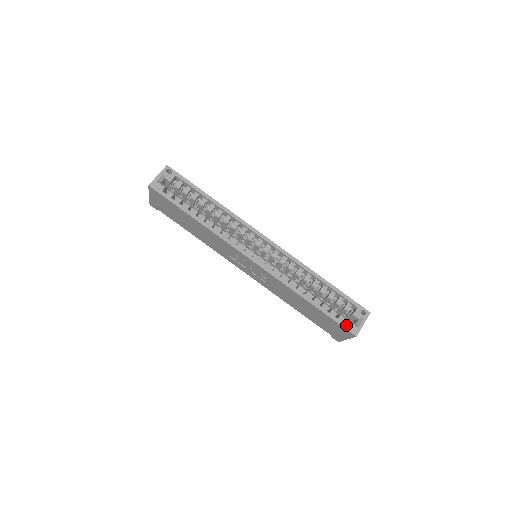
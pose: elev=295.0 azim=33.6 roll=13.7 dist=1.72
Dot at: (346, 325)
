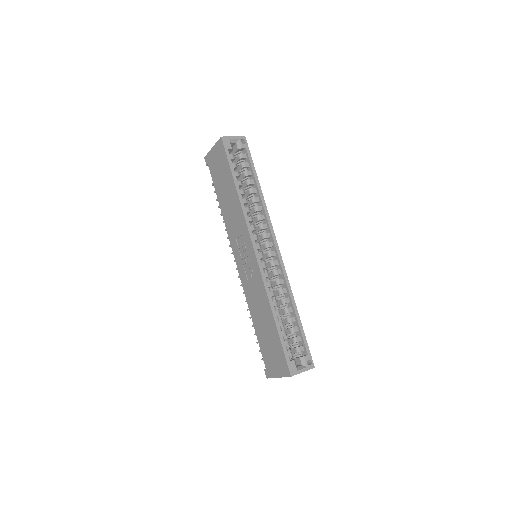
Dot at: (289, 360)
